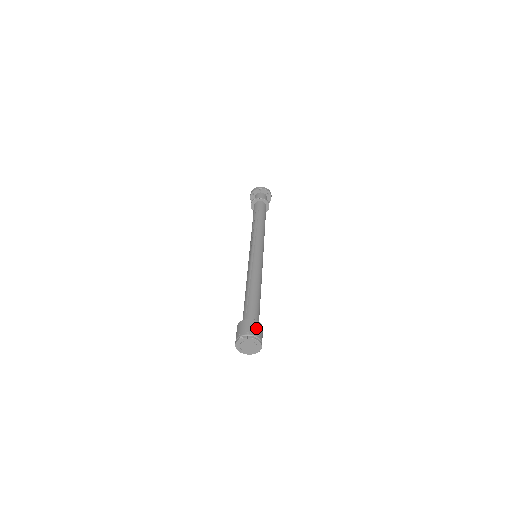
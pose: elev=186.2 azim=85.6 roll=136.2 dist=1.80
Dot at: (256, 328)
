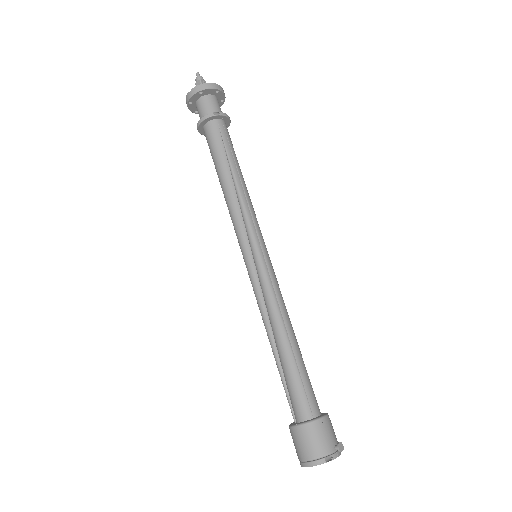
Dot at: occluded
